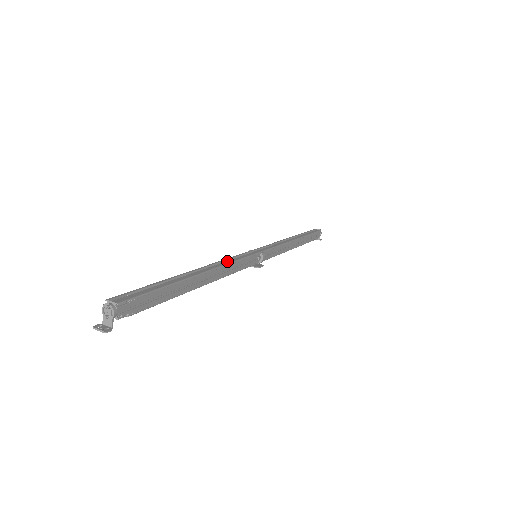
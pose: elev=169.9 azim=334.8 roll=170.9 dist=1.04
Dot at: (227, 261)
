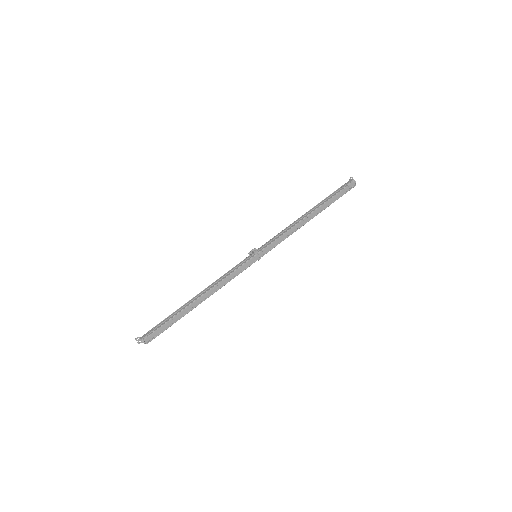
Dot at: (226, 279)
